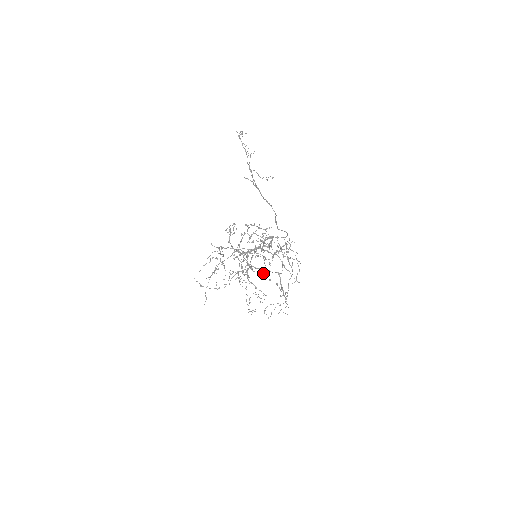
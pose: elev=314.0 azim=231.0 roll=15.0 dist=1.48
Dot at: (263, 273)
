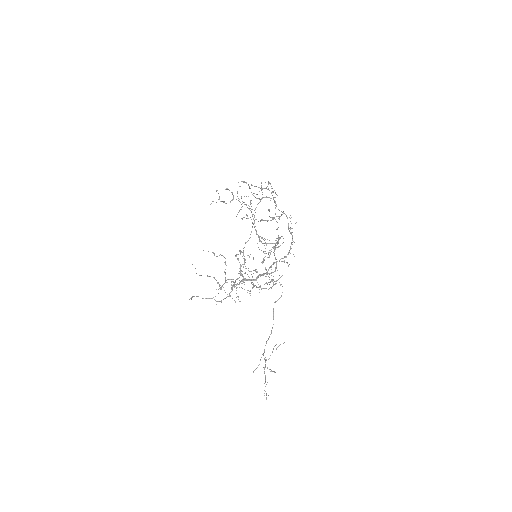
Dot at: occluded
